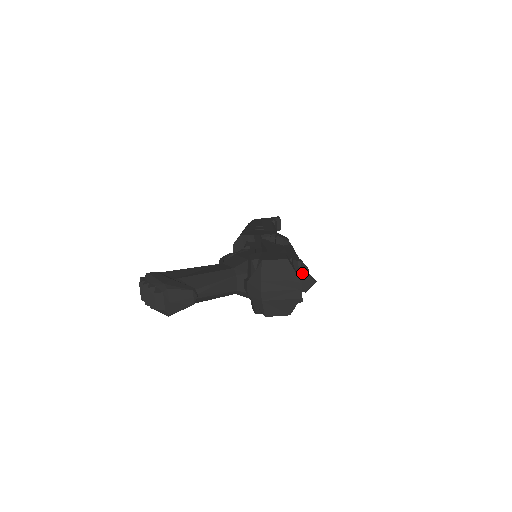
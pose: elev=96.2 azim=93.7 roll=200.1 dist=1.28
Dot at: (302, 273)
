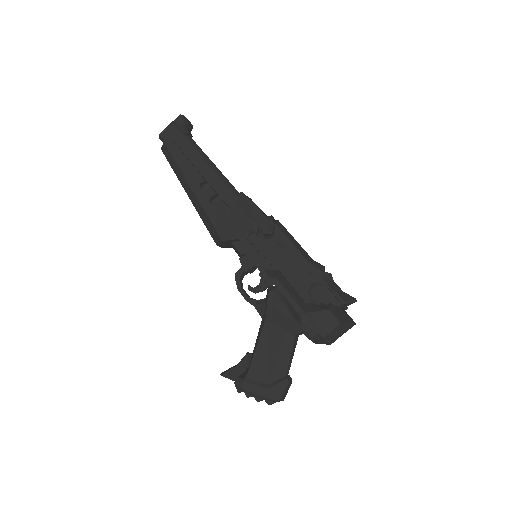
Dot at: (344, 305)
